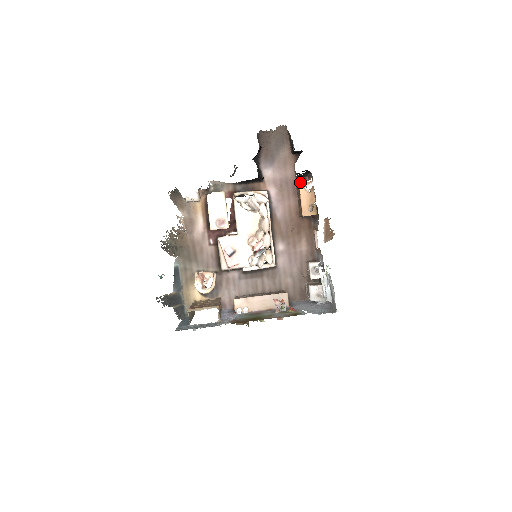
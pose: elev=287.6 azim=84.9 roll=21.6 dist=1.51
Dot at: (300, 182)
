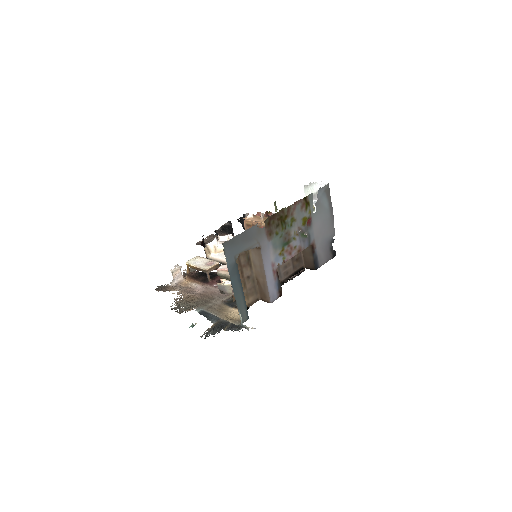
Dot at: occluded
